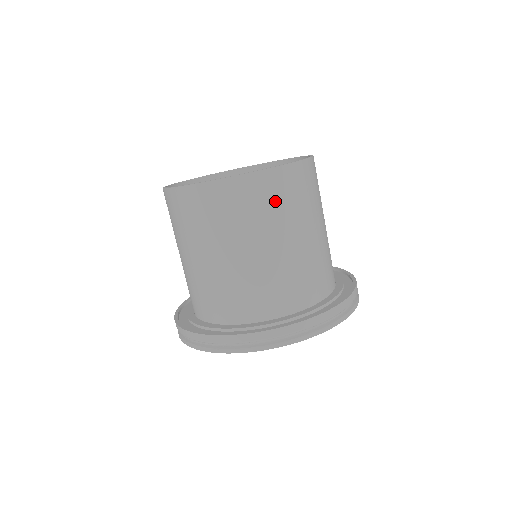
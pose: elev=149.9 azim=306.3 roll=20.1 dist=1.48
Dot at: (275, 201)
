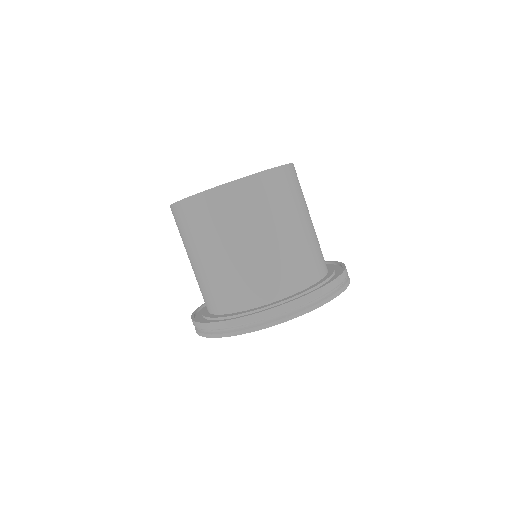
Dot at: (231, 211)
